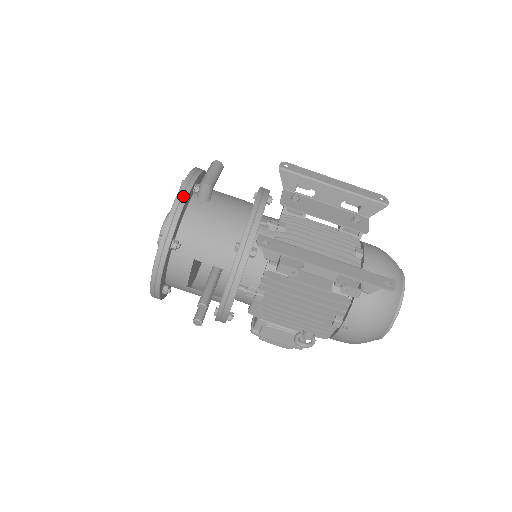
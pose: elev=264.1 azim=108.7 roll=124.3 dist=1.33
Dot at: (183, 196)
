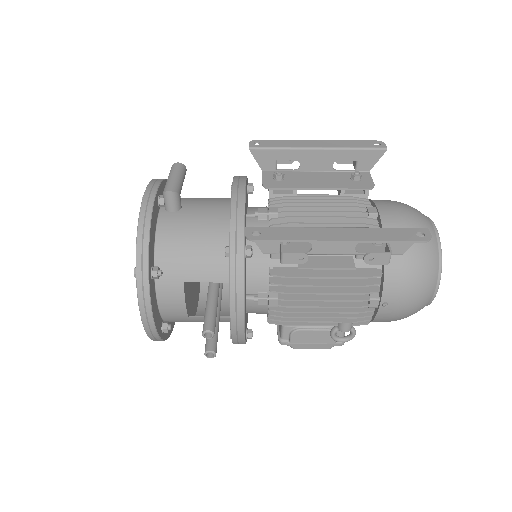
Dot at: (146, 213)
